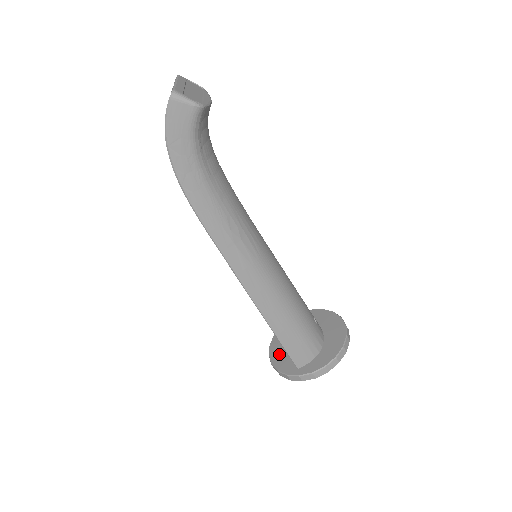
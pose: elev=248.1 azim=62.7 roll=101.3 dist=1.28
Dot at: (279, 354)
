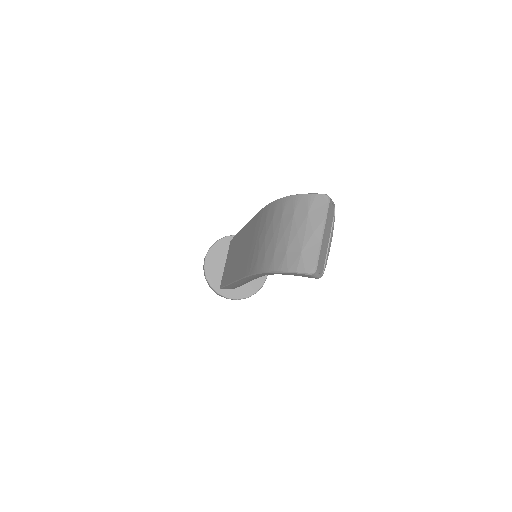
Dot at: (213, 264)
